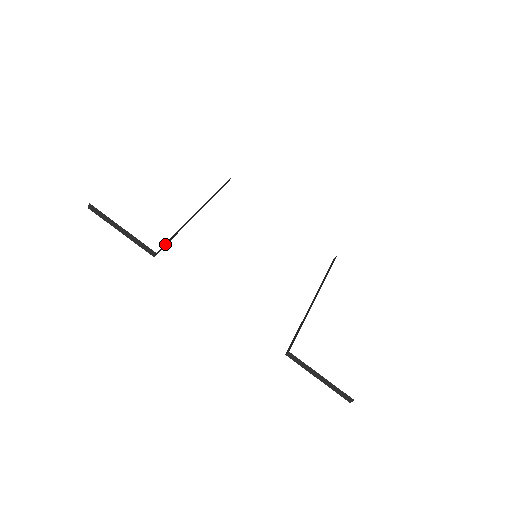
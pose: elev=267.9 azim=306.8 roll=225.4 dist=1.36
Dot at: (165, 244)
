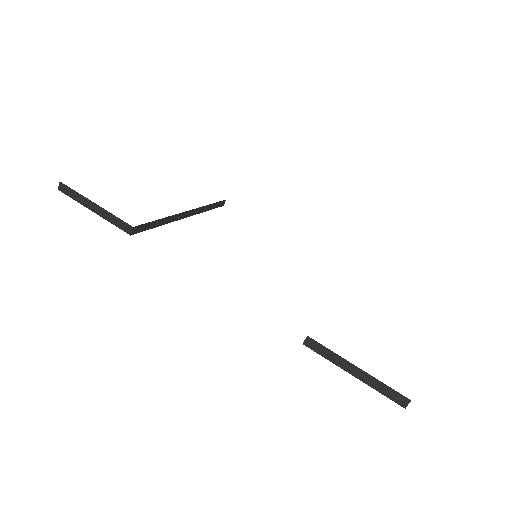
Dot at: (145, 226)
